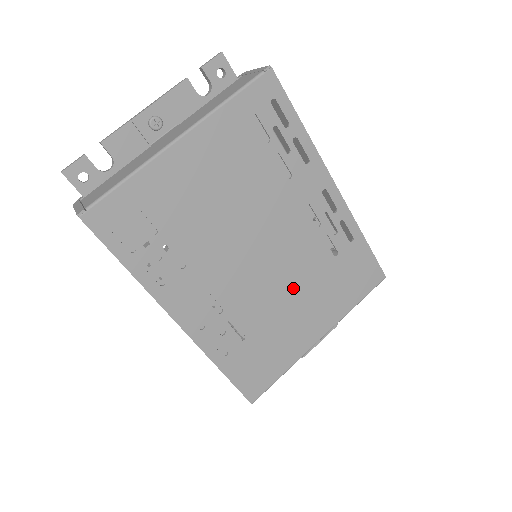
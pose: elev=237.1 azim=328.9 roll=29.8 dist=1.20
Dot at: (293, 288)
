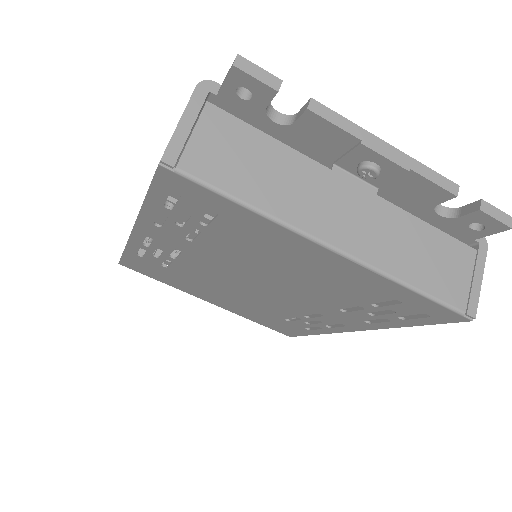
Dot at: (236, 296)
